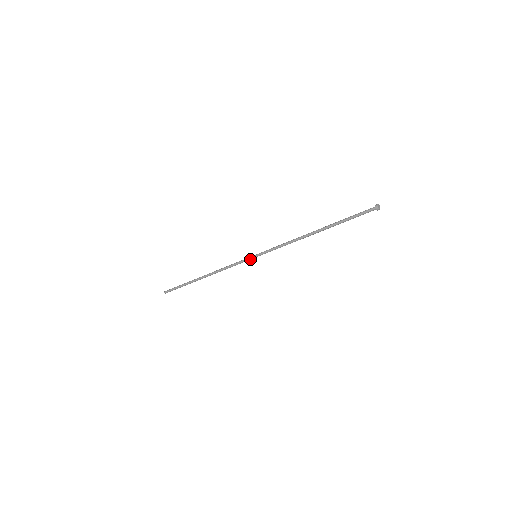
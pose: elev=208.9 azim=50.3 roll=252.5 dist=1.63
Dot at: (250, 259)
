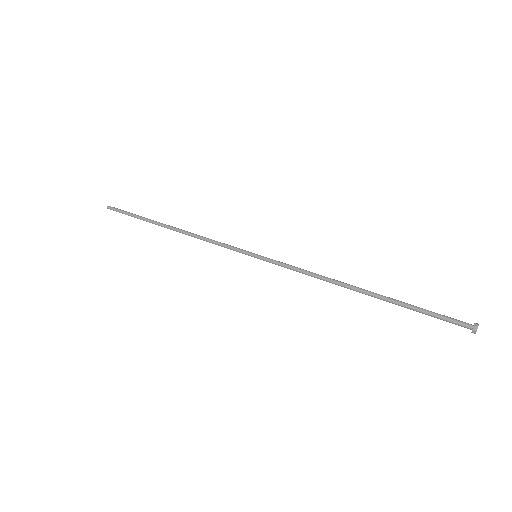
Dot at: (246, 254)
